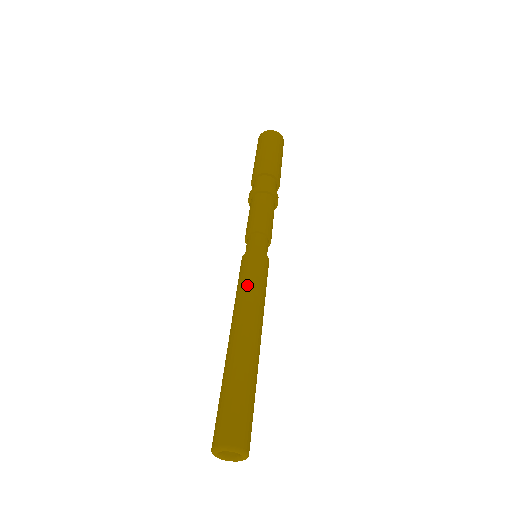
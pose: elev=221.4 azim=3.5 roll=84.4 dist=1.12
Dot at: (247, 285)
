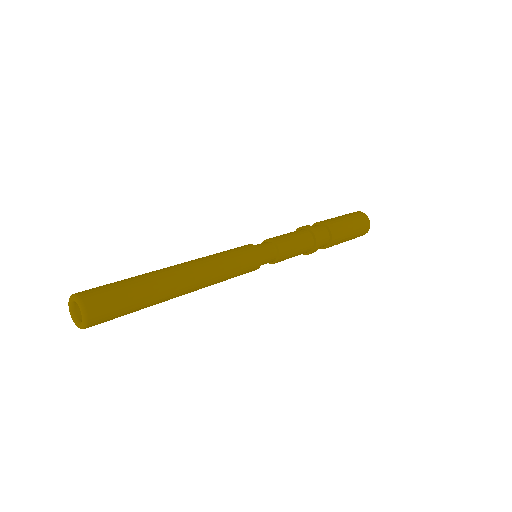
Dot at: (228, 258)
